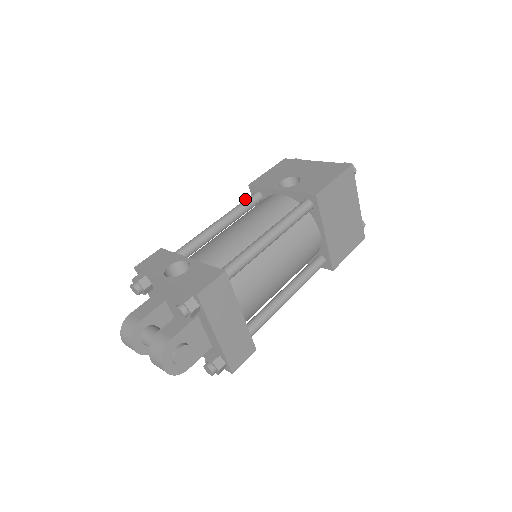
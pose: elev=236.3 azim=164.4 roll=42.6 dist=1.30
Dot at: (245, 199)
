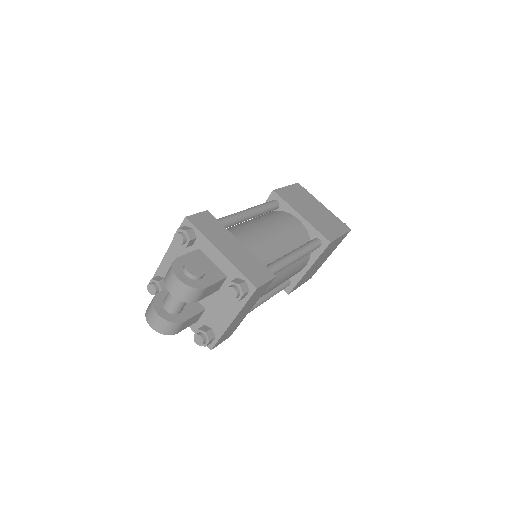
Dot at: occluded
